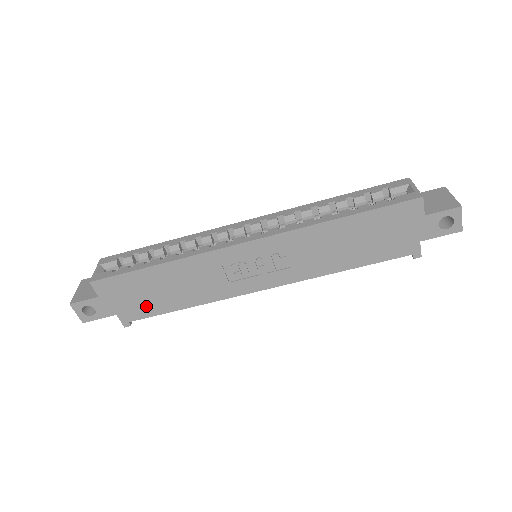
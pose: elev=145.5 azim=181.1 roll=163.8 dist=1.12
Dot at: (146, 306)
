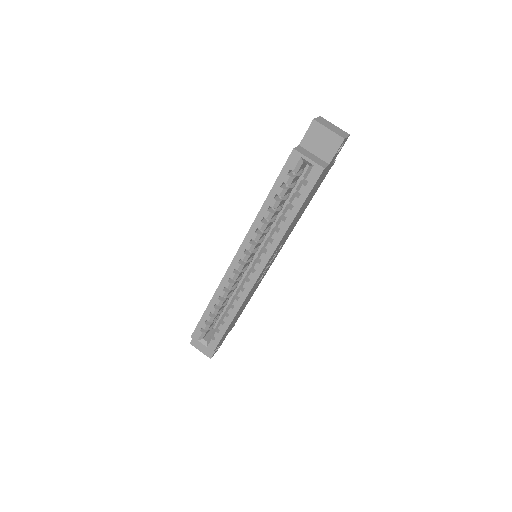
Dot at: (236, 320)
